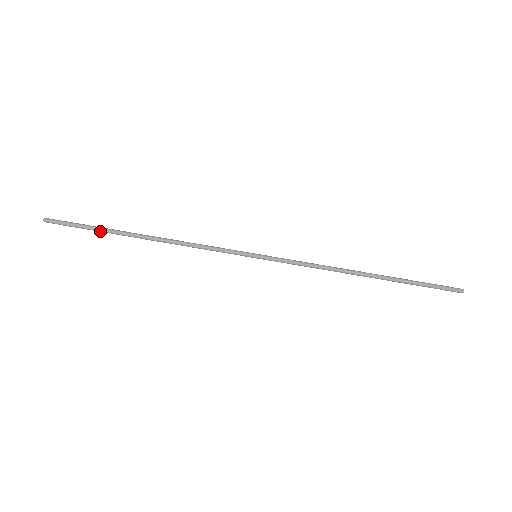
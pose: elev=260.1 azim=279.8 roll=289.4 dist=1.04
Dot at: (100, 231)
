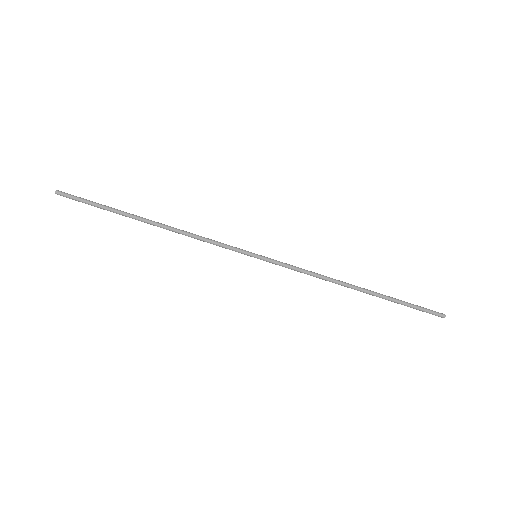
Dot at: (109, 210)
